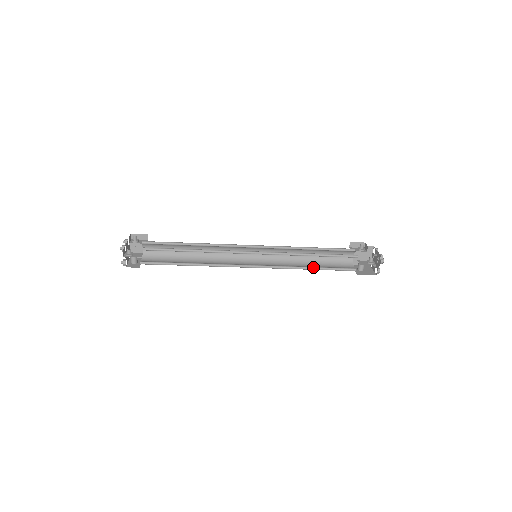
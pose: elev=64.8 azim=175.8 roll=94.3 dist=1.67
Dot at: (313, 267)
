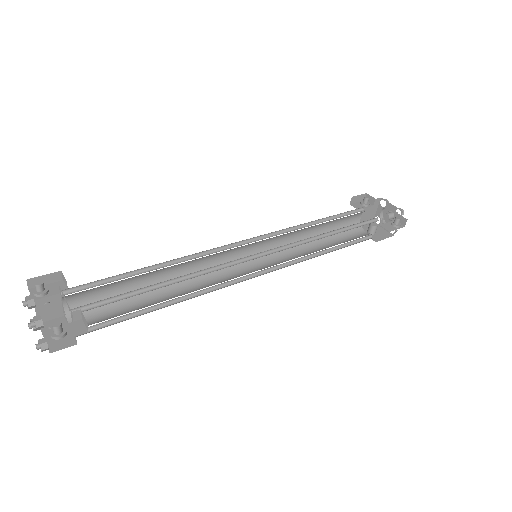
Dot at: occluded
